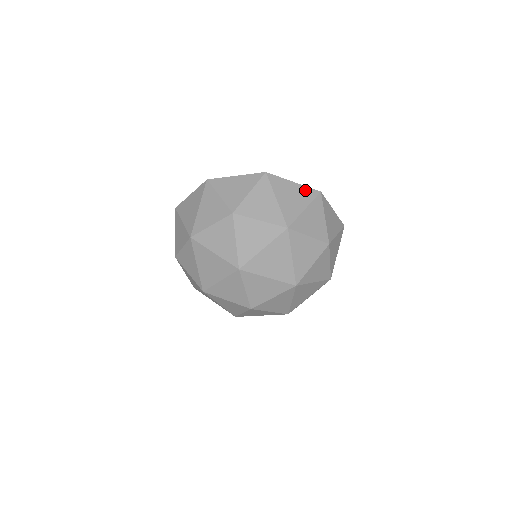
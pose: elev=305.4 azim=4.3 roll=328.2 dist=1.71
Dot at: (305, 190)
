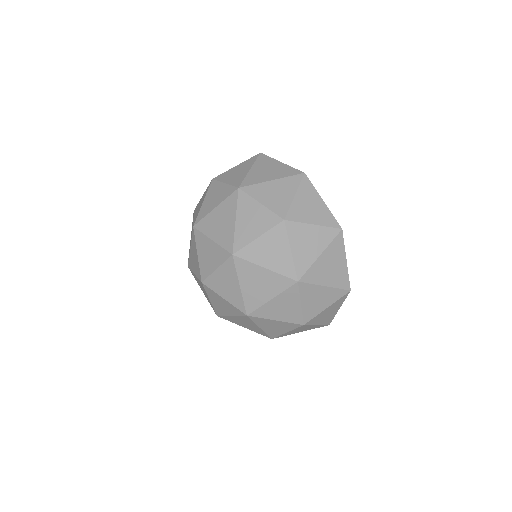
Dot at: (287, 169)
